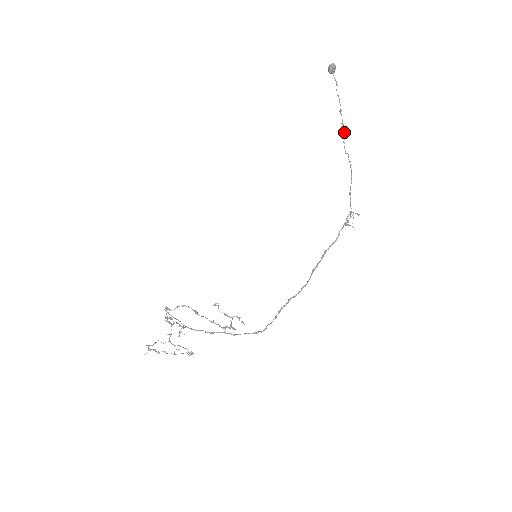
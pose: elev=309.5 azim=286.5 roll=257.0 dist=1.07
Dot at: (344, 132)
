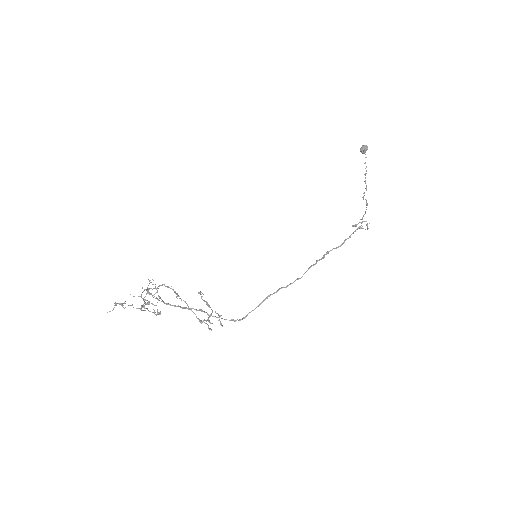
Dot at: (366, 187)
